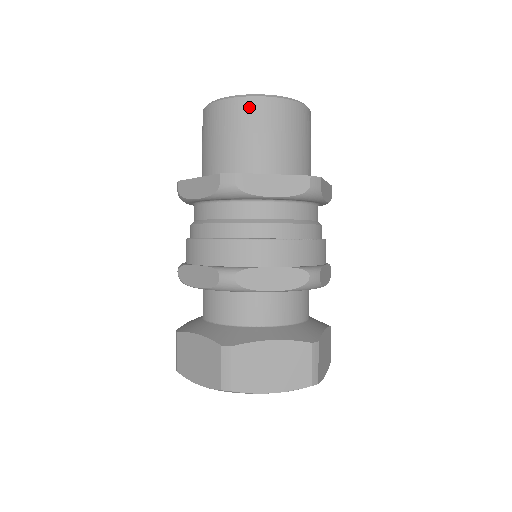
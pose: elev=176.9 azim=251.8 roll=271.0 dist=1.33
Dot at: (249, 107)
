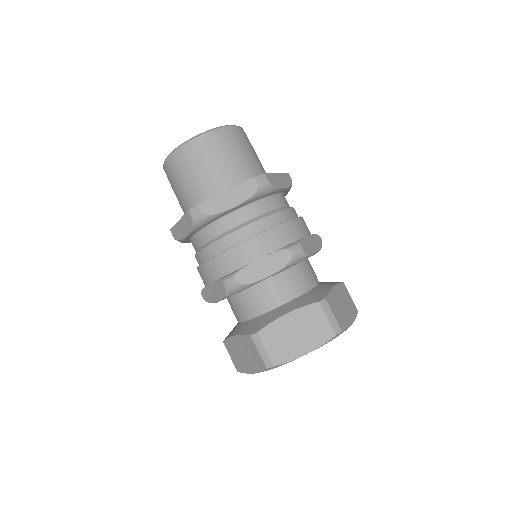
Dot at: (232, 133)
